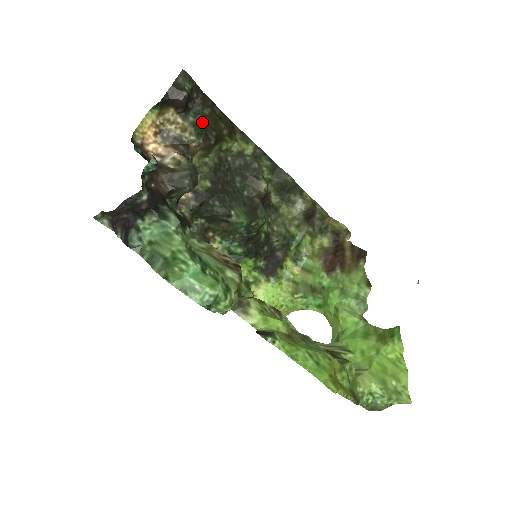
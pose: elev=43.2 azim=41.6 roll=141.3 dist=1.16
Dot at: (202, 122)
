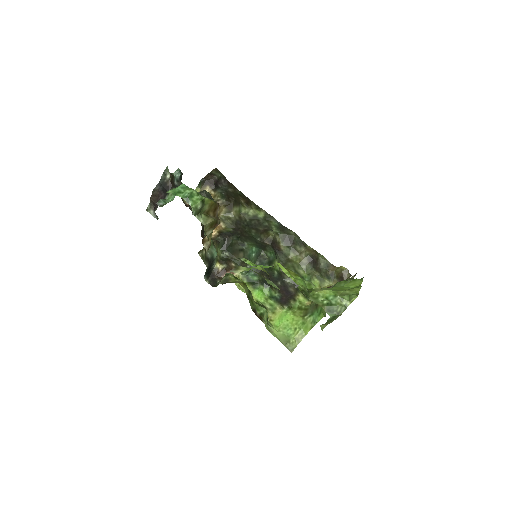
Dot at: (226, 193)
